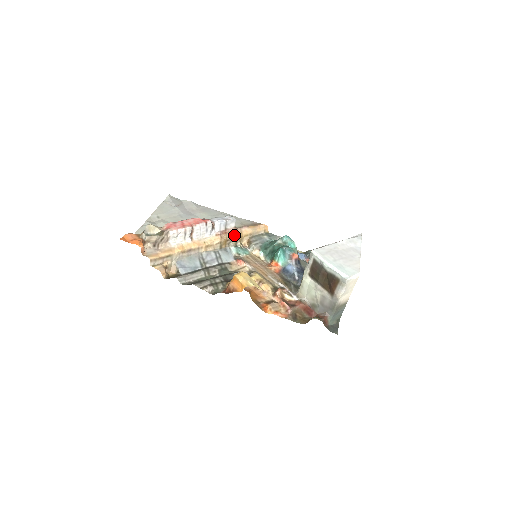
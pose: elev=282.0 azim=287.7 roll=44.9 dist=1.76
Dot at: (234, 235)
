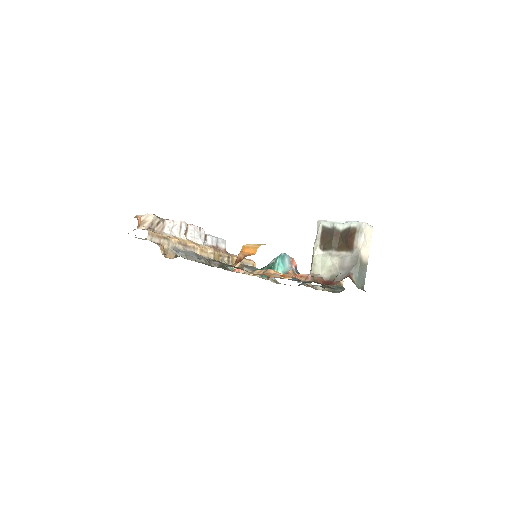
Dot at: (226, 254)
